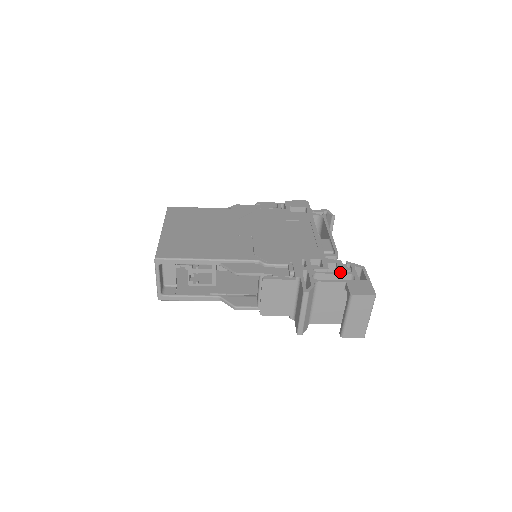
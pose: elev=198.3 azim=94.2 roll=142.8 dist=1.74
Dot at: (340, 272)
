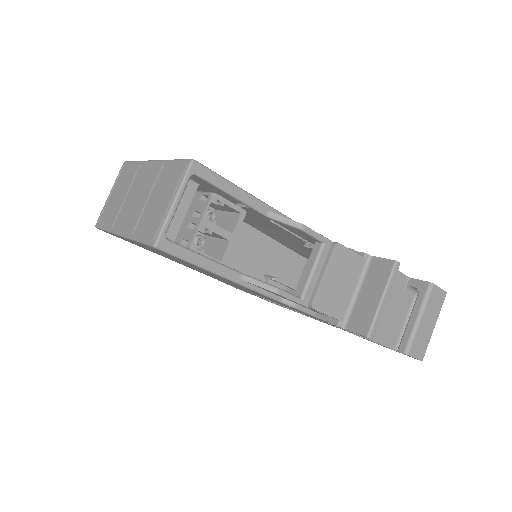
Dot at: occluded
